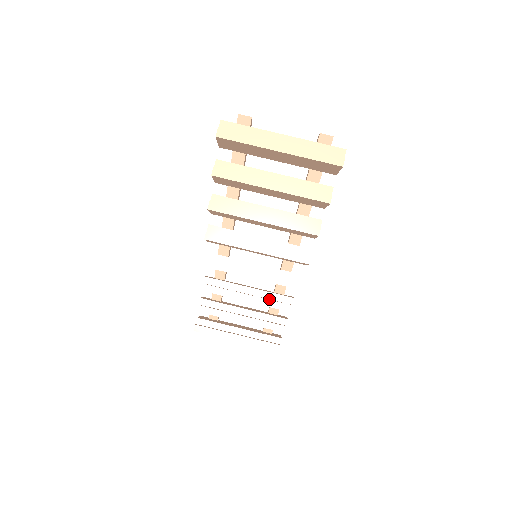
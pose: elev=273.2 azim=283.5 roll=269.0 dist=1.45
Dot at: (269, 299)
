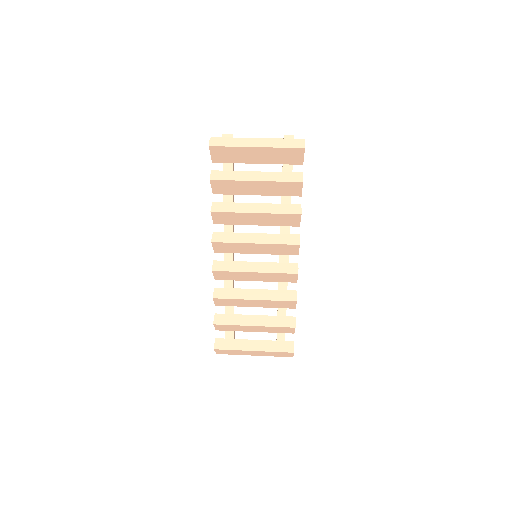
Dot at: (274, 295)
